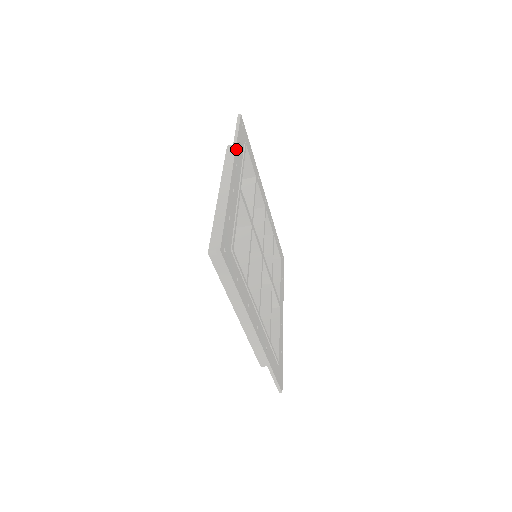
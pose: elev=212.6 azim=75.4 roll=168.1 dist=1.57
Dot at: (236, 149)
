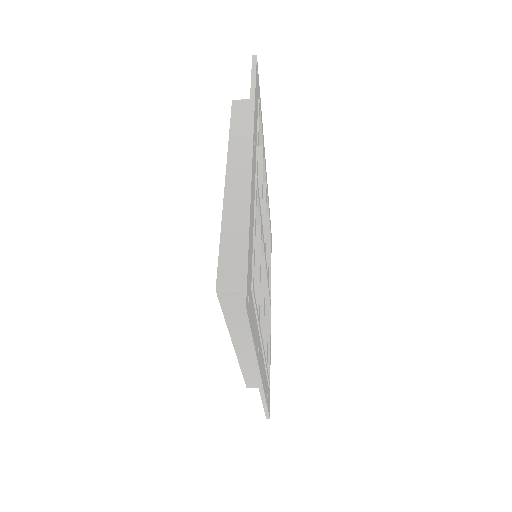
Dot at: (254, 116)
